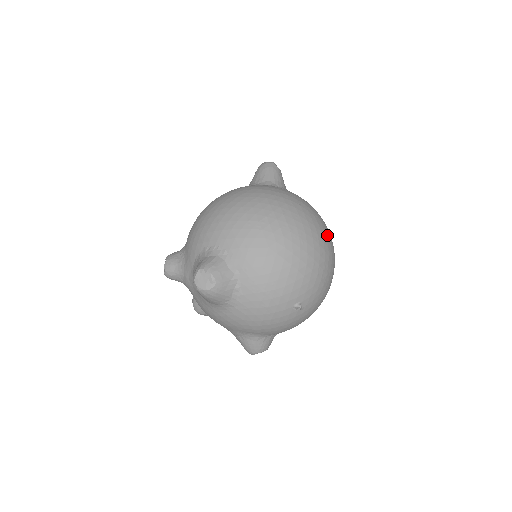
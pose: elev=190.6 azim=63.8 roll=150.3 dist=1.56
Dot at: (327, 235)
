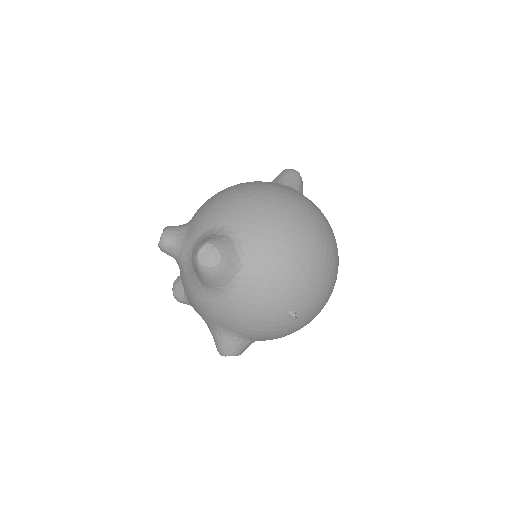
Dot at: (337, 254)
